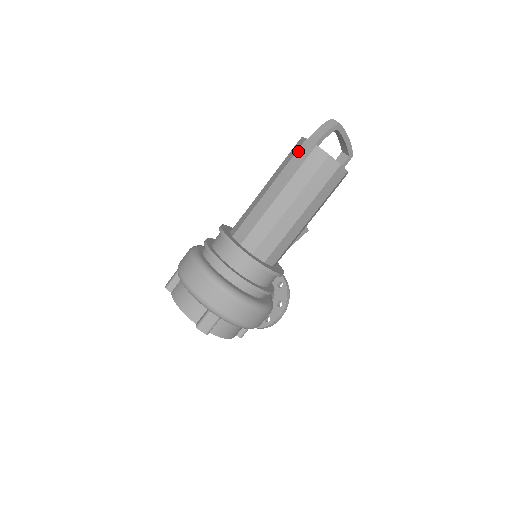
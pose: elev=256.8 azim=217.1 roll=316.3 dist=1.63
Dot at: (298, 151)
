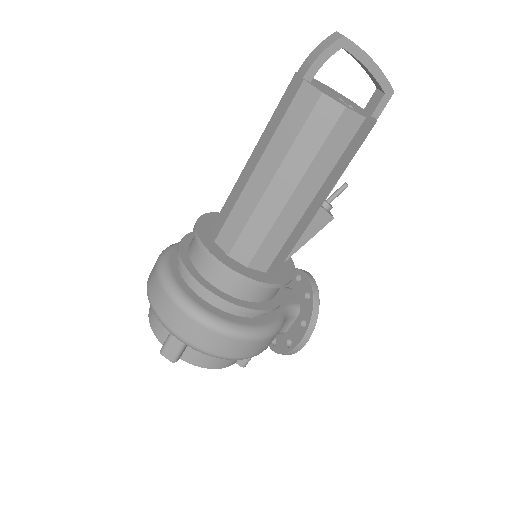
Dot at: (284, 94)
